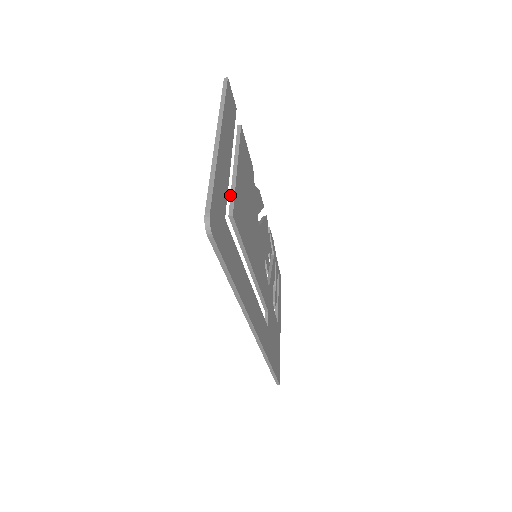
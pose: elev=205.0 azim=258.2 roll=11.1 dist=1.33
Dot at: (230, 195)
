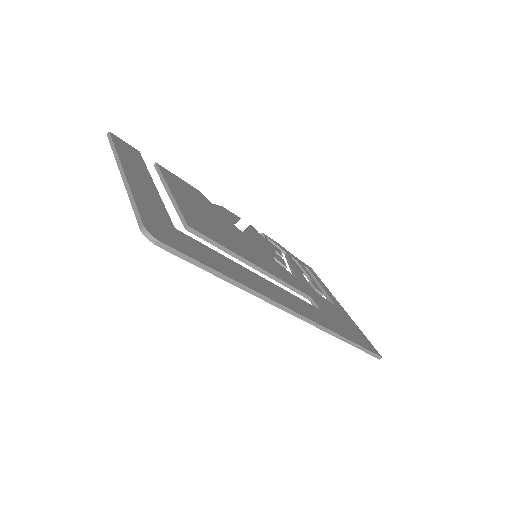
Dot at: occluded
